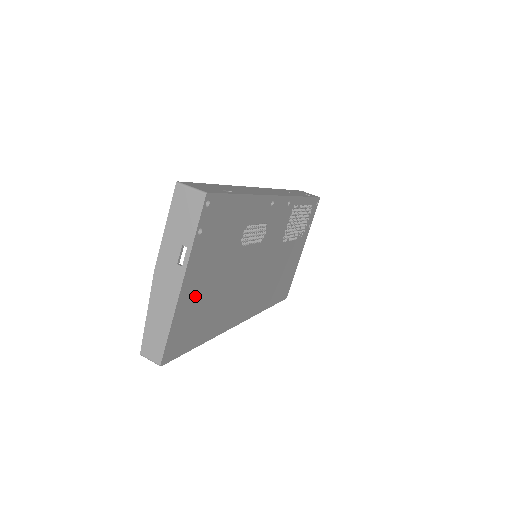
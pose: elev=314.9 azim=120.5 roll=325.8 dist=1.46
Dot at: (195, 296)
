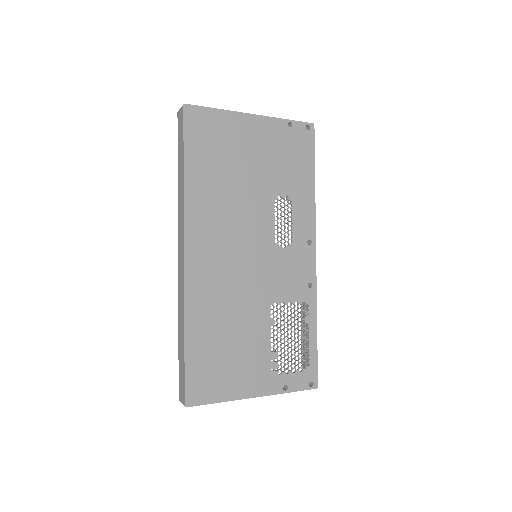
Dot at: (239, 138)
